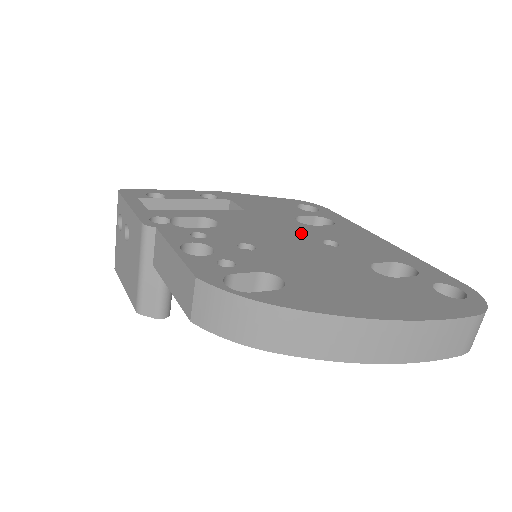
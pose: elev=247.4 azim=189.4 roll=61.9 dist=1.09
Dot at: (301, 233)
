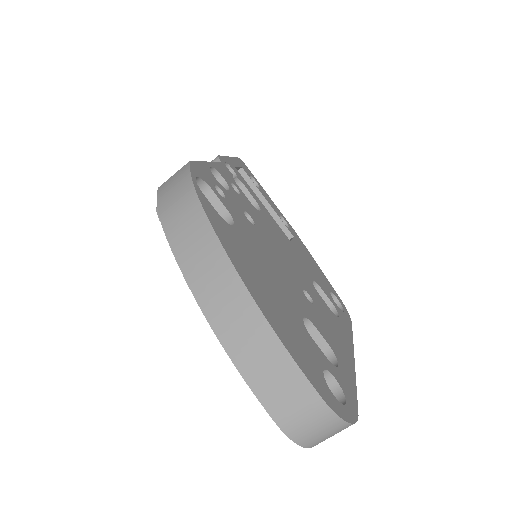
Dot at: (300, 275)
